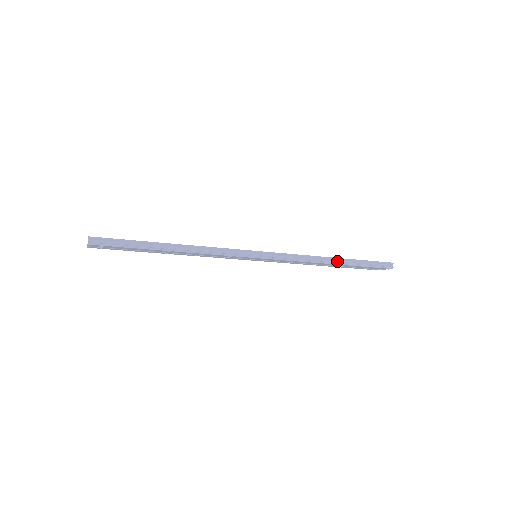
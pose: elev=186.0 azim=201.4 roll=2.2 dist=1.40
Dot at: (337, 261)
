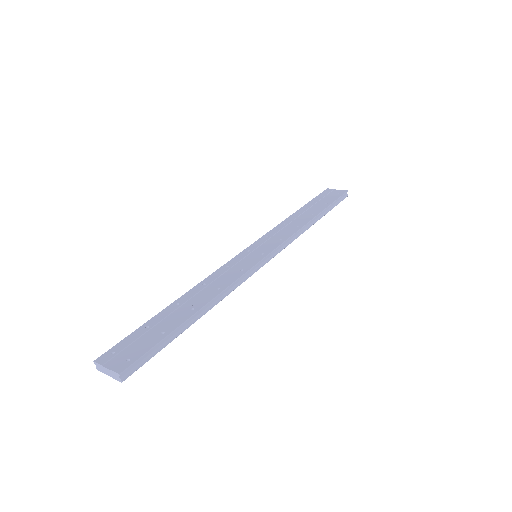
Dot at: (316, 218)
